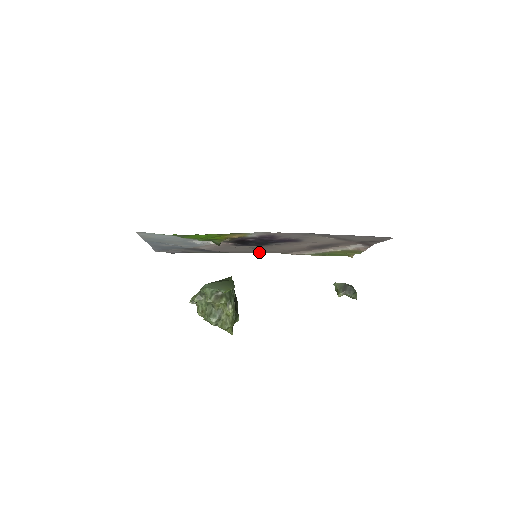
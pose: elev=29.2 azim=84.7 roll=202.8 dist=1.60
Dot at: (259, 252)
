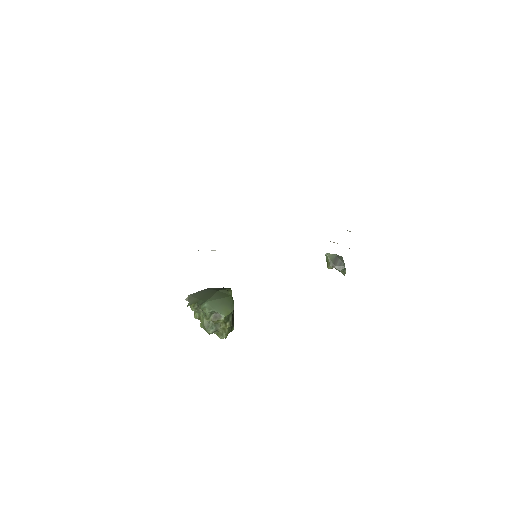
Dot at: occluded
